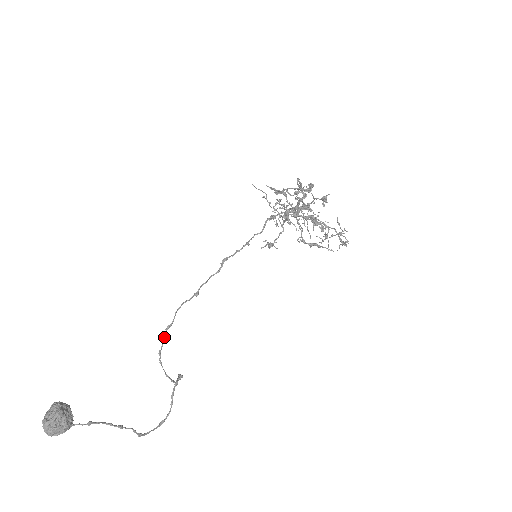
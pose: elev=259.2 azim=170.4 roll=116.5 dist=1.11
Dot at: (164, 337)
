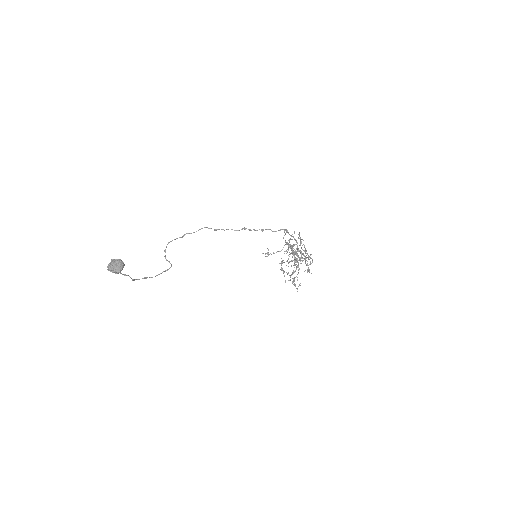
Dot at: (182, 237)
